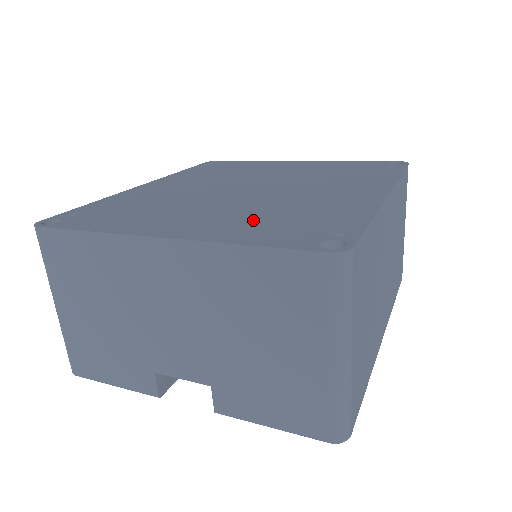
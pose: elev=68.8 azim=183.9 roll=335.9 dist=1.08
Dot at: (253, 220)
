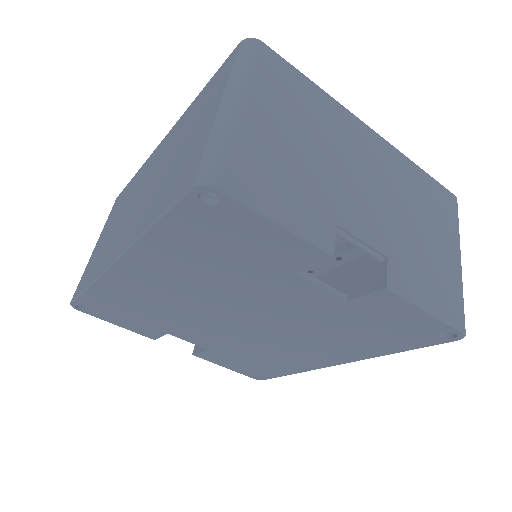
Dot at: occluded
